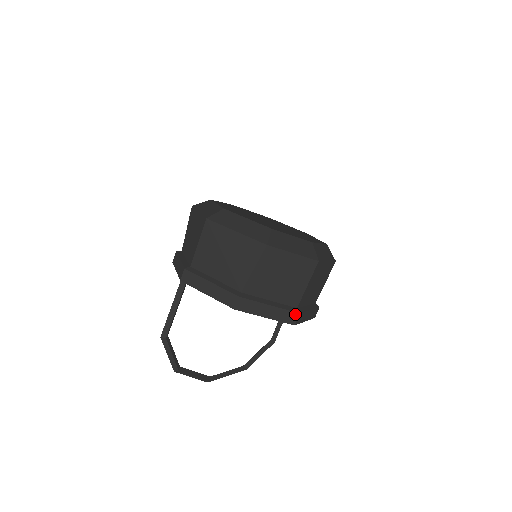
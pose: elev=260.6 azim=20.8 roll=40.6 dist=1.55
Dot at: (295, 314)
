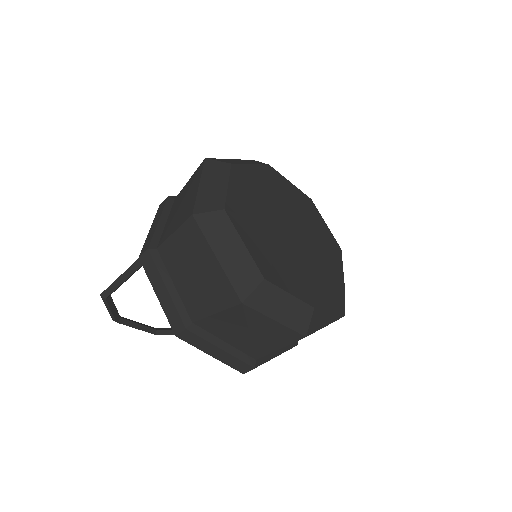
Dot at: (249, 366)
